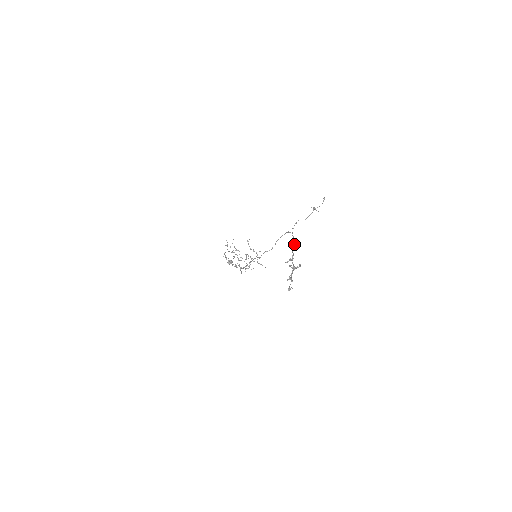
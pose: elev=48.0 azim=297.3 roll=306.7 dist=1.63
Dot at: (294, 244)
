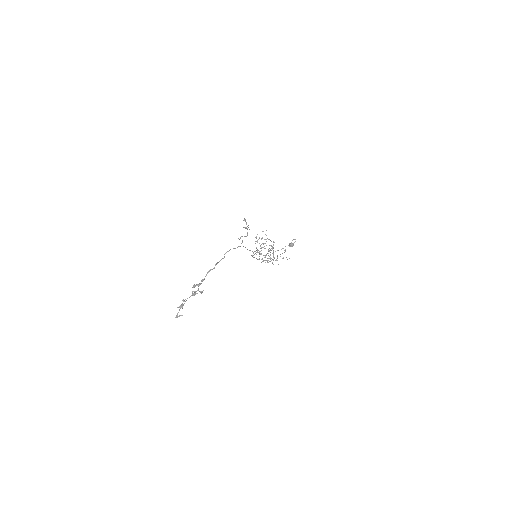
Dot at: occluded
